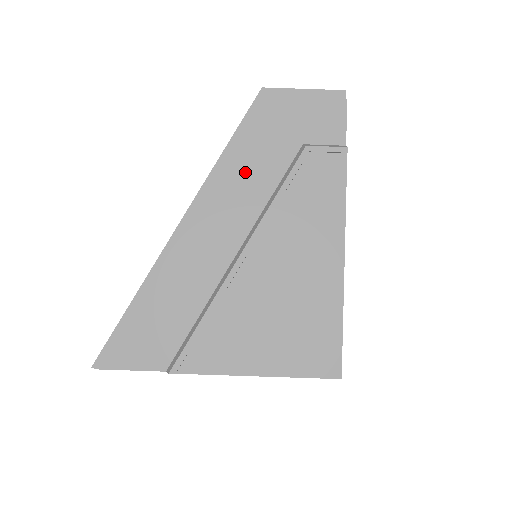
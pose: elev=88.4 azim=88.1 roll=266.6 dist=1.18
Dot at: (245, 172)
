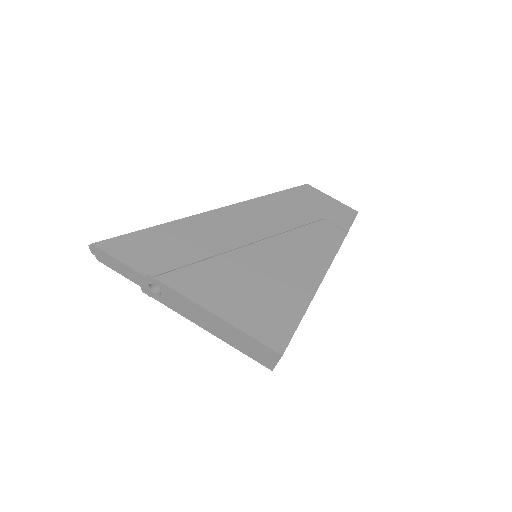
Dot at: (276, 209)
